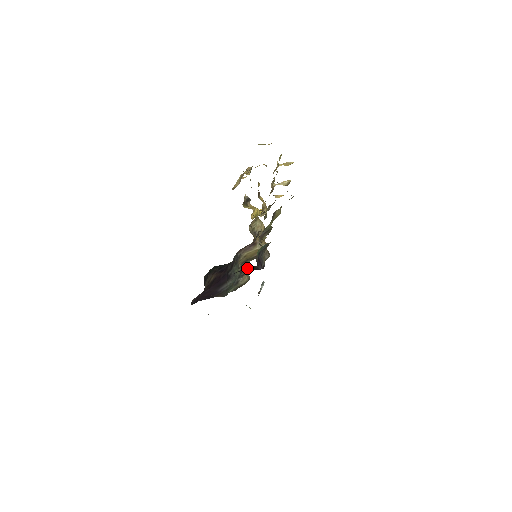
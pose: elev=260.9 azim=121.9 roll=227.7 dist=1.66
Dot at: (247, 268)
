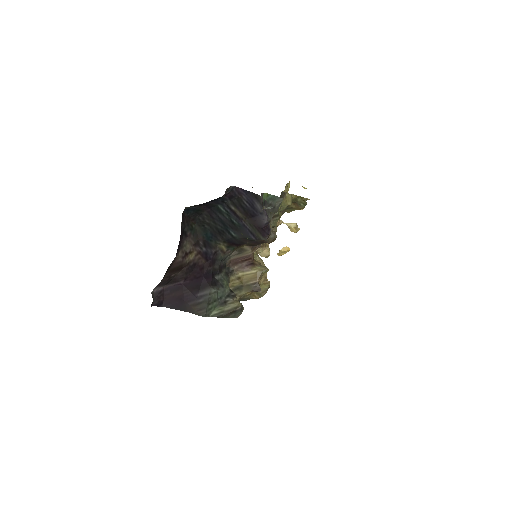
Dot at: (248, 194)
